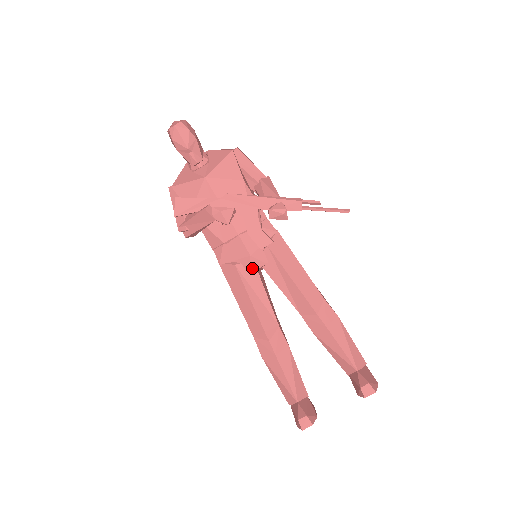
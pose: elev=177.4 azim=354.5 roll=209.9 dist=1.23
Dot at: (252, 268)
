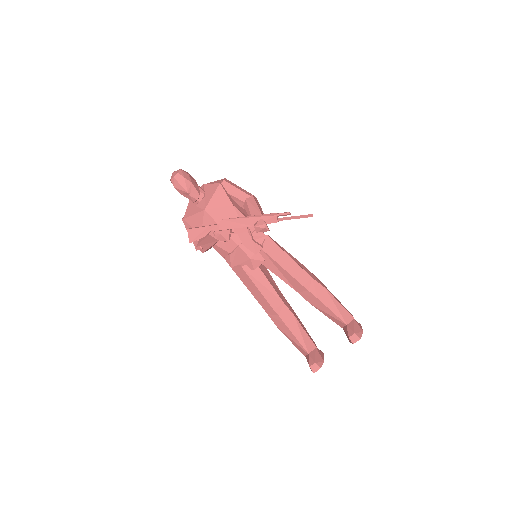
Dot at: (254, 267)
